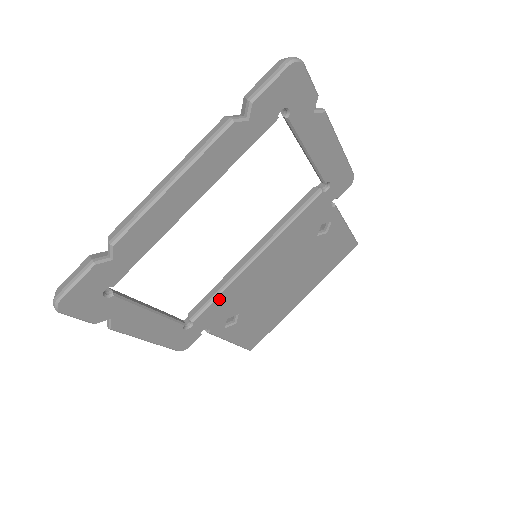
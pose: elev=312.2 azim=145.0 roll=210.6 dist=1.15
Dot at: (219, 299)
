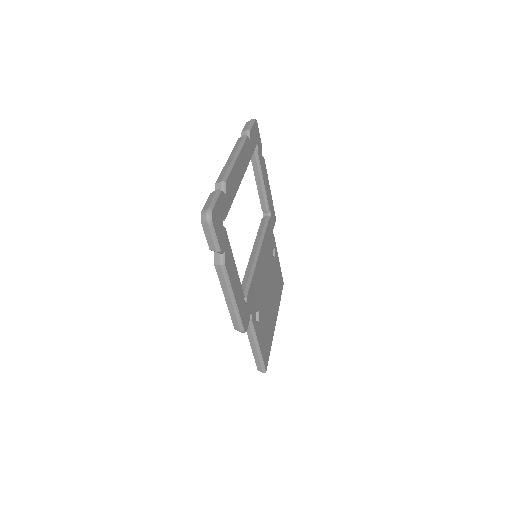
Dot at: (252, 282)
